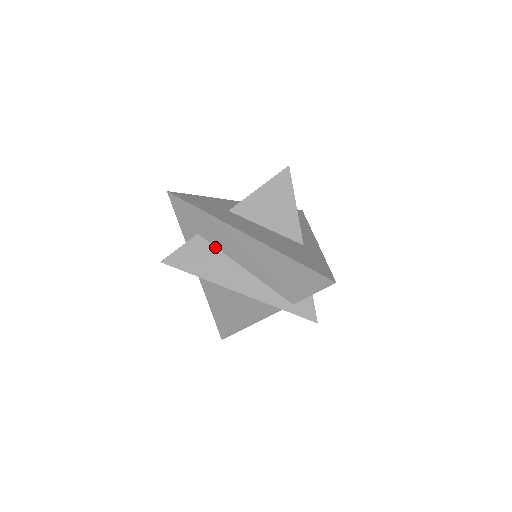
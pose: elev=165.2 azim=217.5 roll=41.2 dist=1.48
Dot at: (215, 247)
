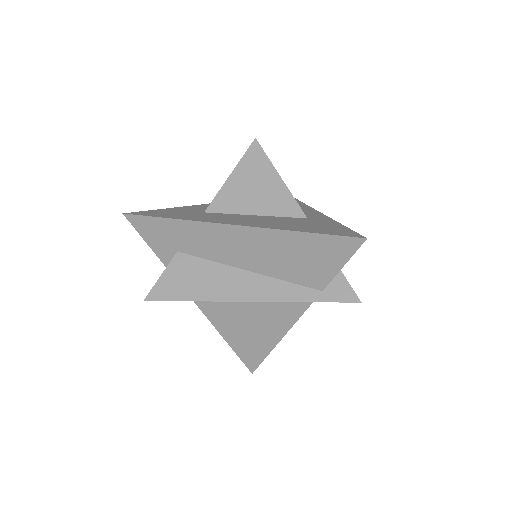
Dot at: (203, 259)
